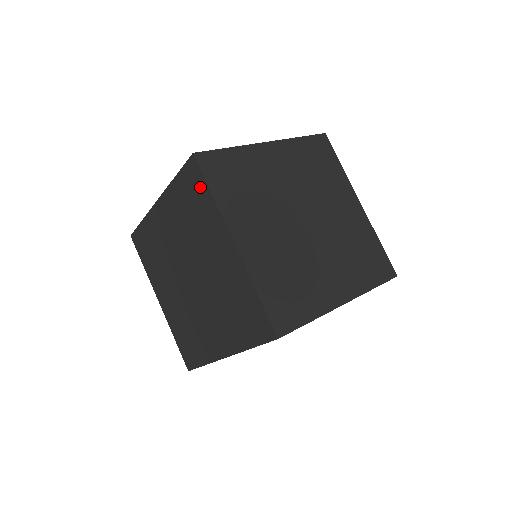
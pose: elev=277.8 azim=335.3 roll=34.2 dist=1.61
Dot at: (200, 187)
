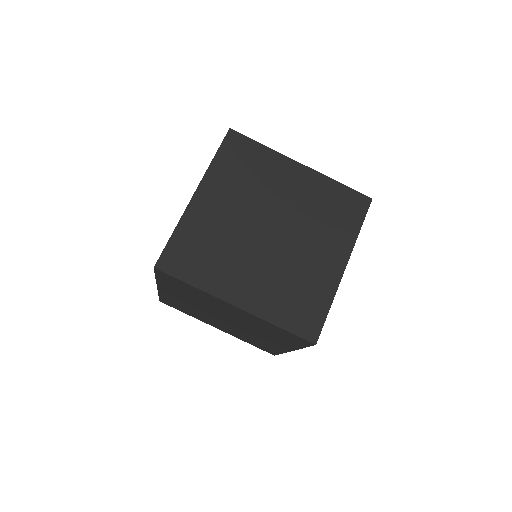
Dot at: (179, 283)
